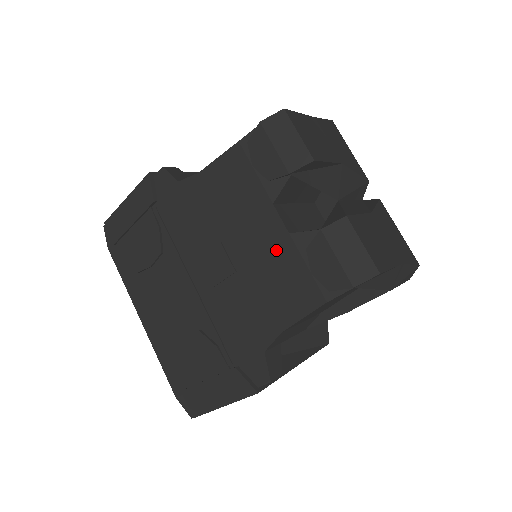
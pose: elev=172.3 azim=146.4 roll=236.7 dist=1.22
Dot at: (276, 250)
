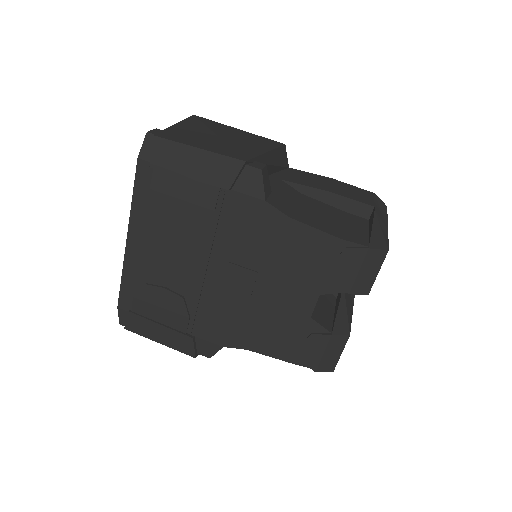
Dot at: (292, 316)
